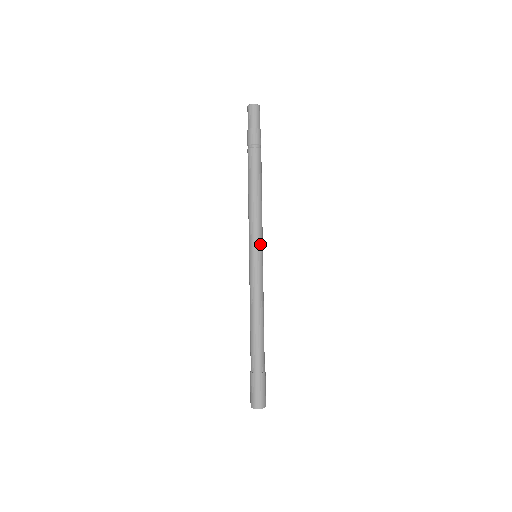
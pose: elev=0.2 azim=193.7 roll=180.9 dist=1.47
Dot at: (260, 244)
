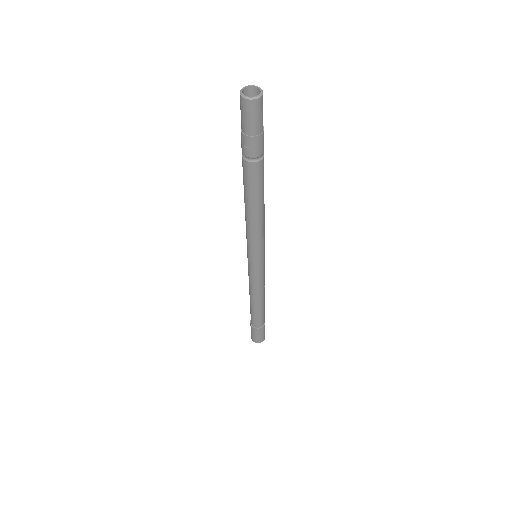
Dot at: (264, 247)
